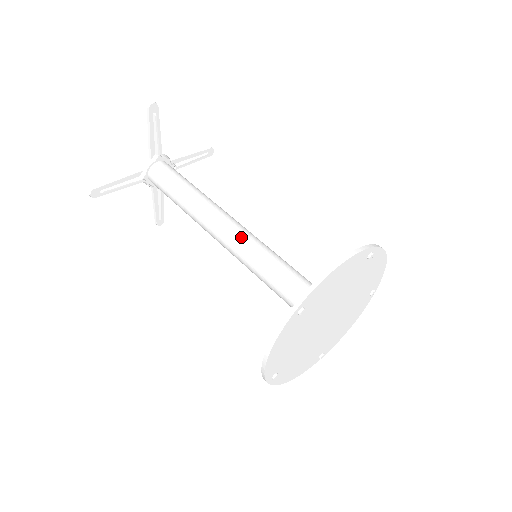
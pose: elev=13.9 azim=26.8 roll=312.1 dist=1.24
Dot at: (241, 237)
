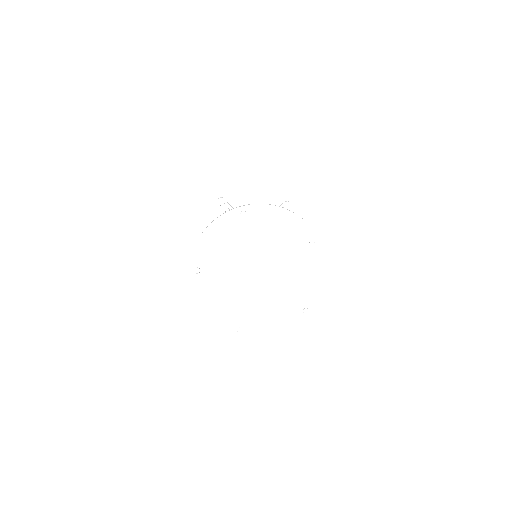
Dot at: occluded
